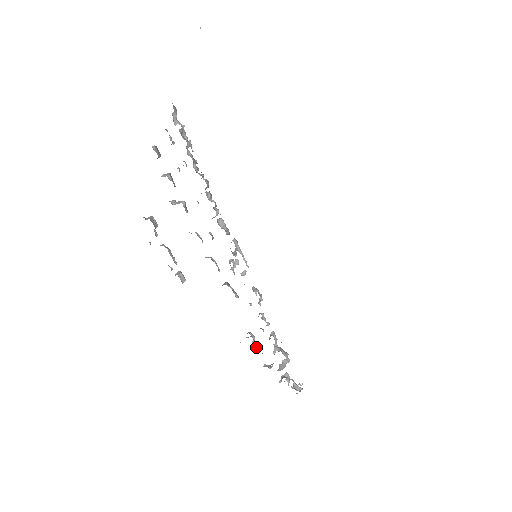
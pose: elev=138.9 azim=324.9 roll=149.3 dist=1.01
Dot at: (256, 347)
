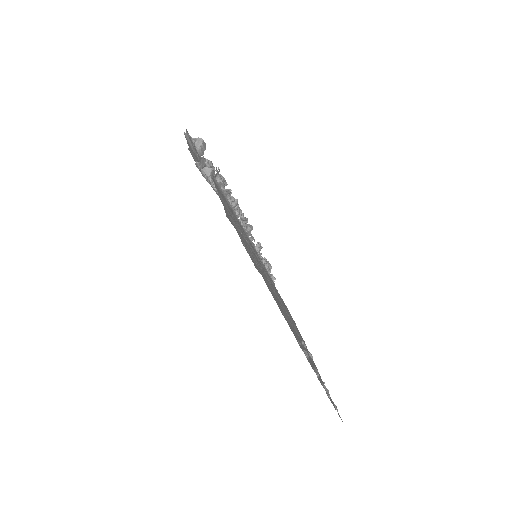
Dot at: occluded
